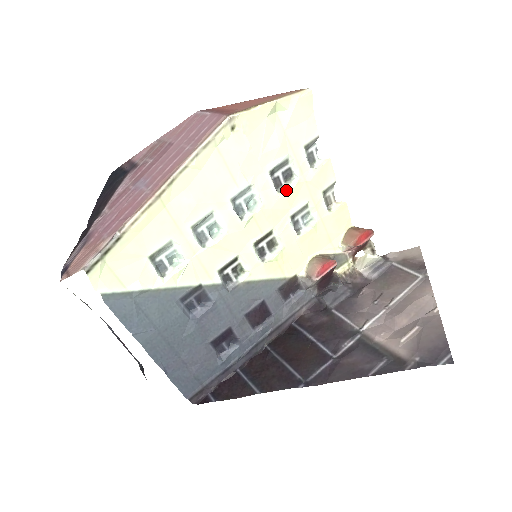
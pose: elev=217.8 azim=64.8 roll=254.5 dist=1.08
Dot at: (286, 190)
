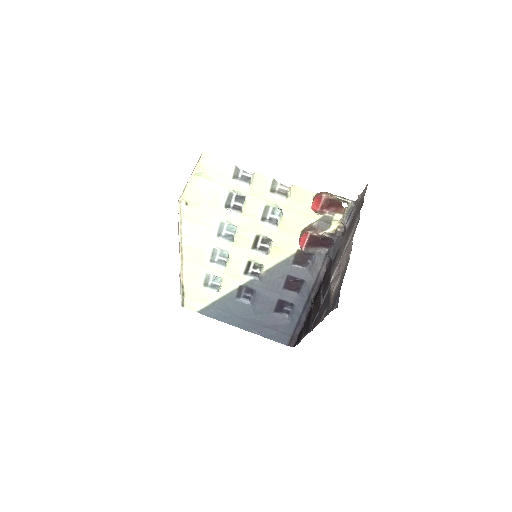
Dot at: (244, 209)
